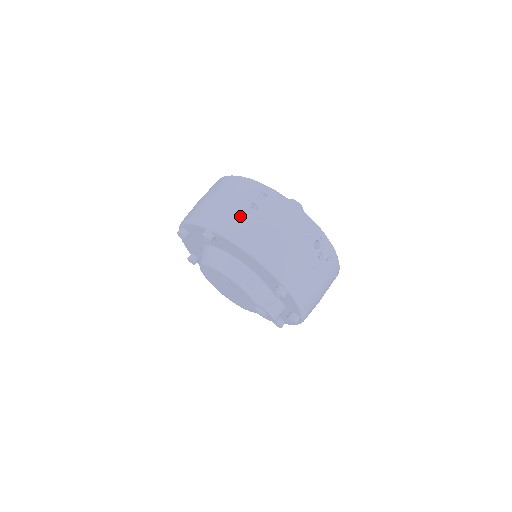
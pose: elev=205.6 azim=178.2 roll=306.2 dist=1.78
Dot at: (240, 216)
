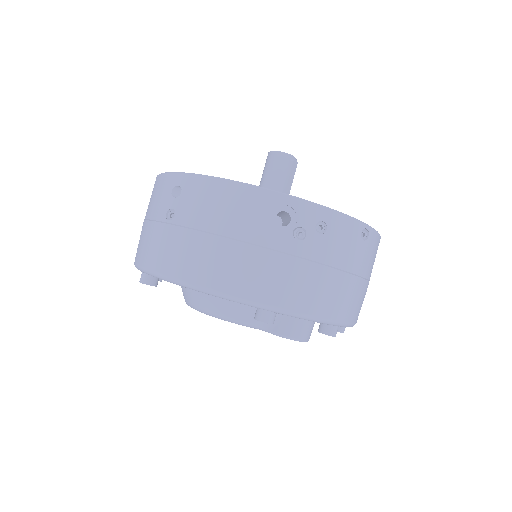
Dot at: (160, 237)
